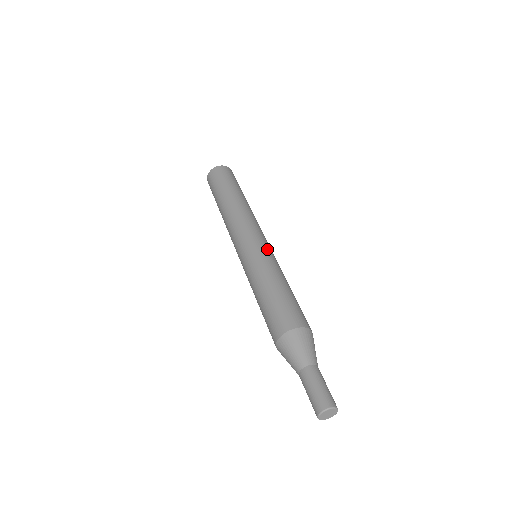
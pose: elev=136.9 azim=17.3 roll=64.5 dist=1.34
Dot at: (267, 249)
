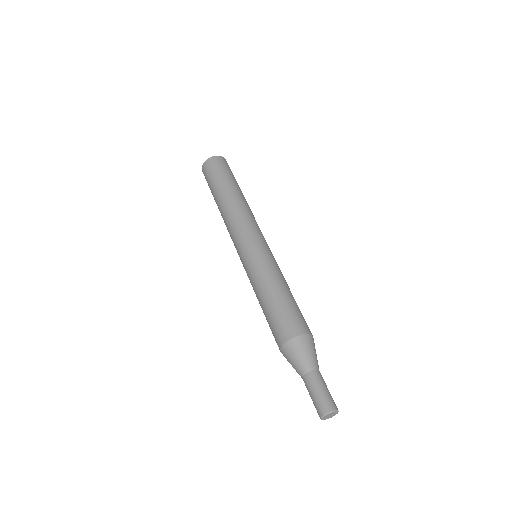
Dot at: (269, 252)
